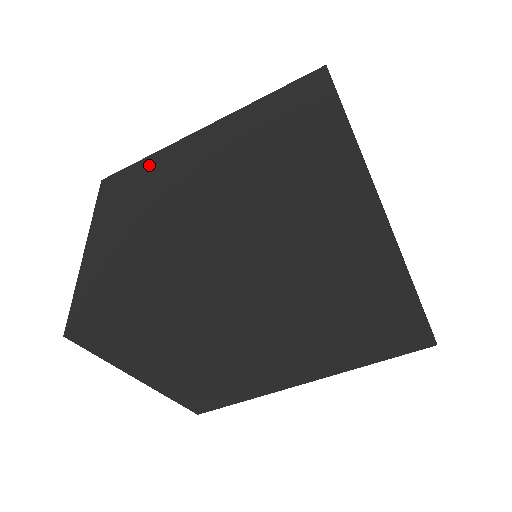
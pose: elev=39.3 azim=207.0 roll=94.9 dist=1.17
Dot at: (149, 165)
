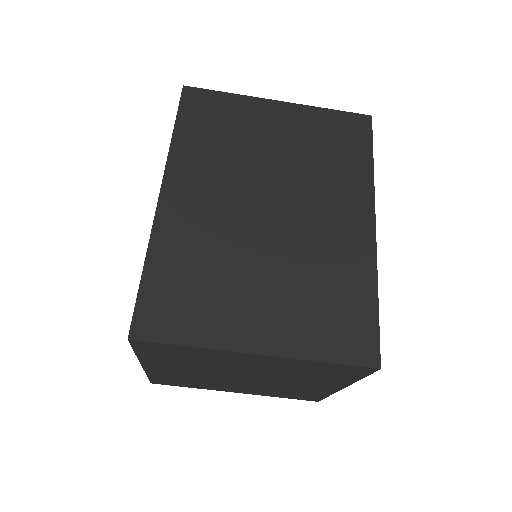
Dot at: occluded
